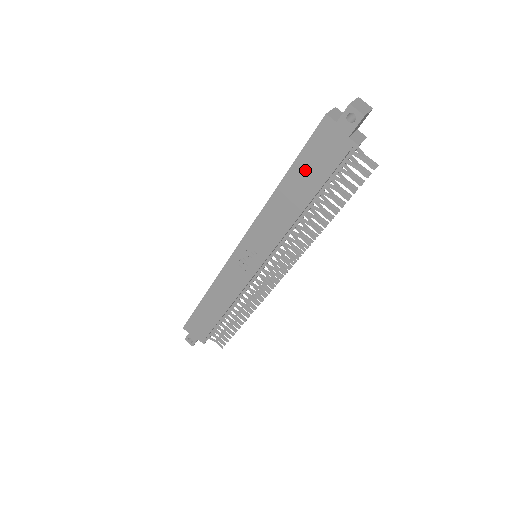
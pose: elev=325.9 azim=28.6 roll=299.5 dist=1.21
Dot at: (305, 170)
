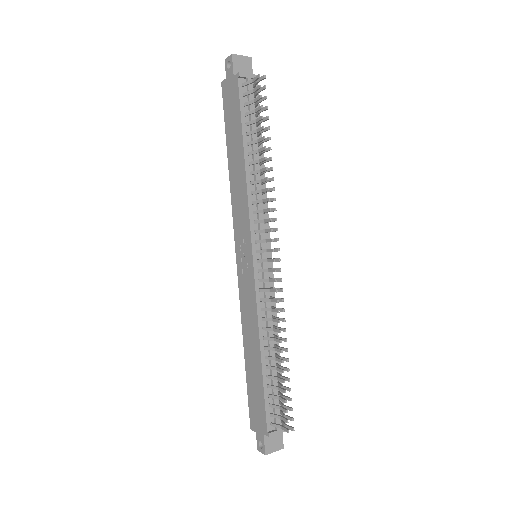
Dot at: (231, 130)
